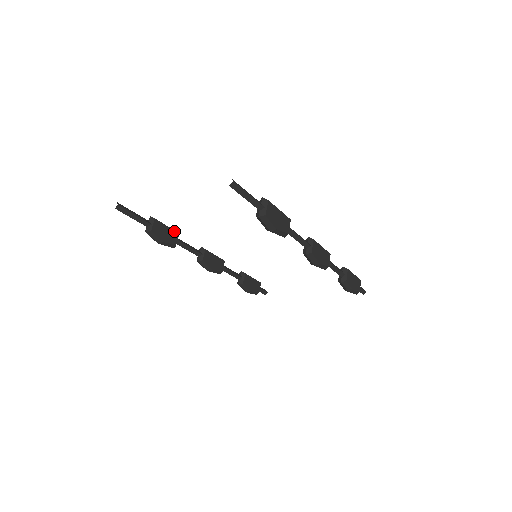
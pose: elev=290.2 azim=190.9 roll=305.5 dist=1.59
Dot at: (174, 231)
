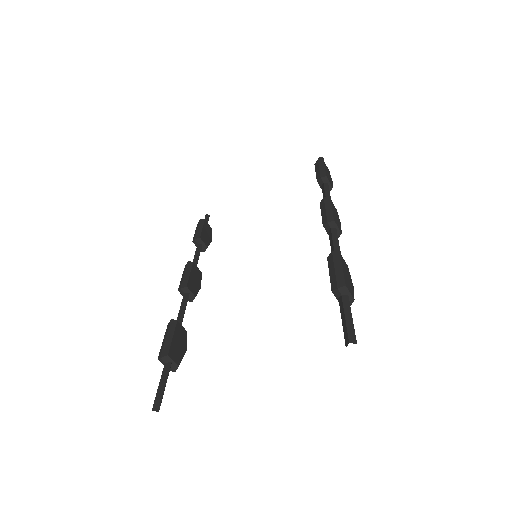
Dot at: (176, 328)
